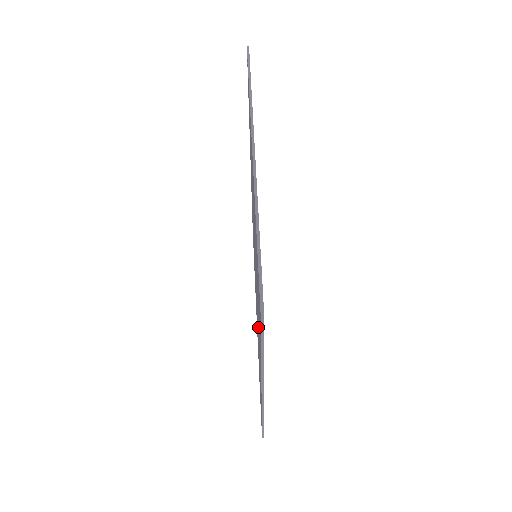
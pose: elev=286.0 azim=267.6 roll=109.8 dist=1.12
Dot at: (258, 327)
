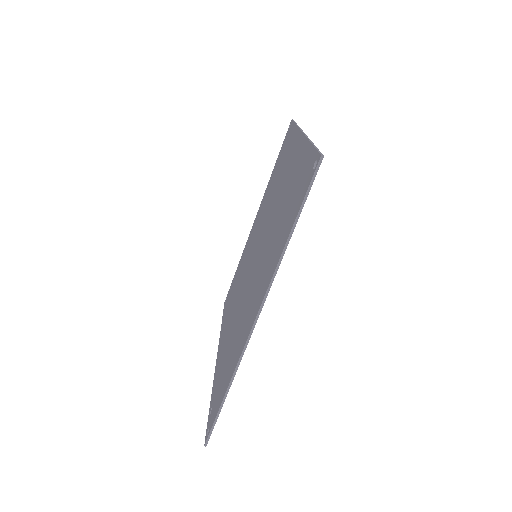
Dot at: (230, 324)
